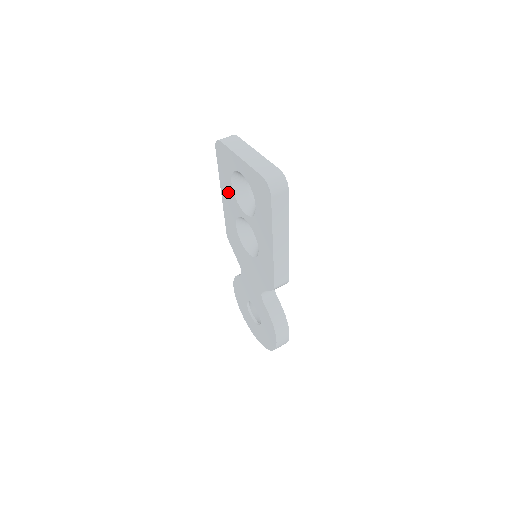
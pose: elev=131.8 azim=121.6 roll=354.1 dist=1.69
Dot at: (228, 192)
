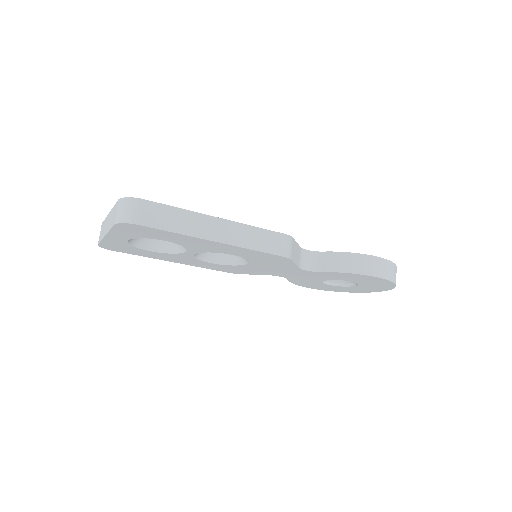
Dot at: (166, 257)
